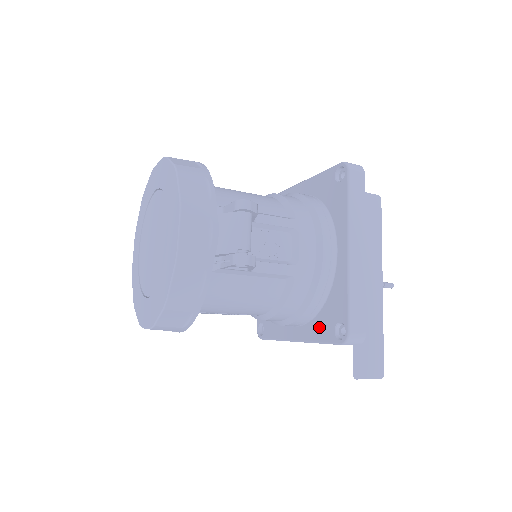
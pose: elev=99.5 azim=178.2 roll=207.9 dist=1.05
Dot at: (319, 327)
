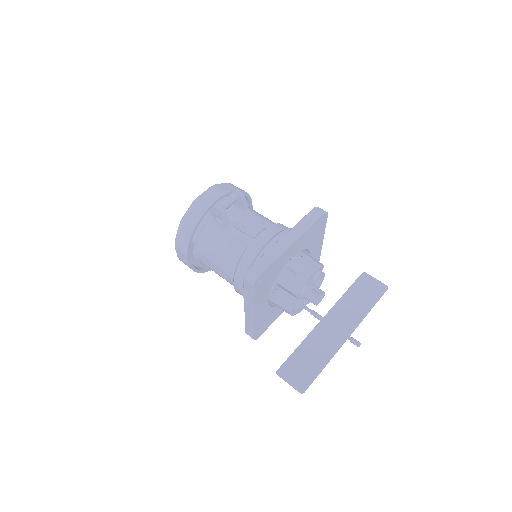
Dot at: occluded
